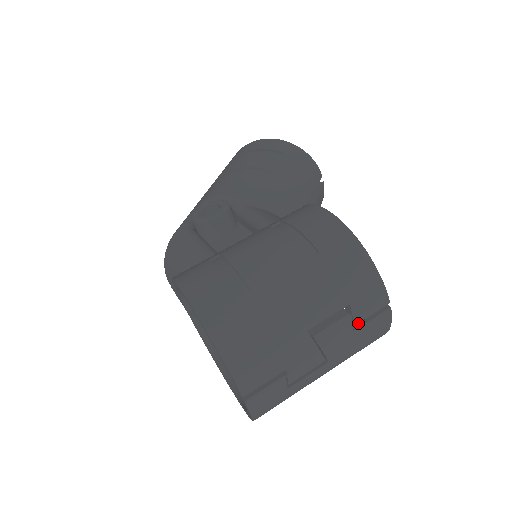
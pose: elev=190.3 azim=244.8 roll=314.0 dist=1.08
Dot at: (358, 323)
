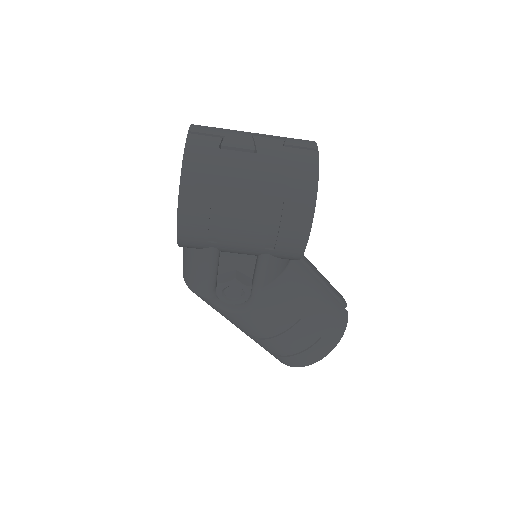
Dot at: (290, 151)
